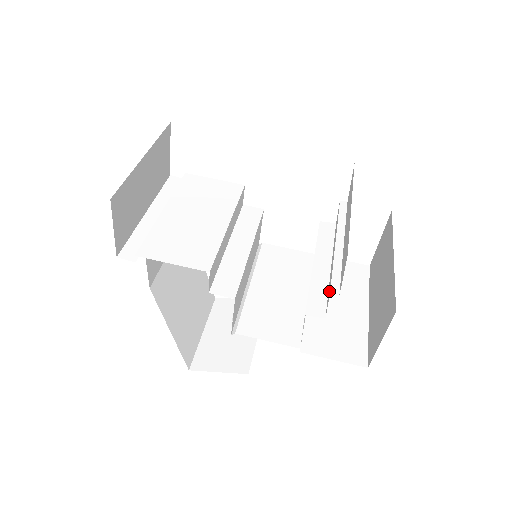
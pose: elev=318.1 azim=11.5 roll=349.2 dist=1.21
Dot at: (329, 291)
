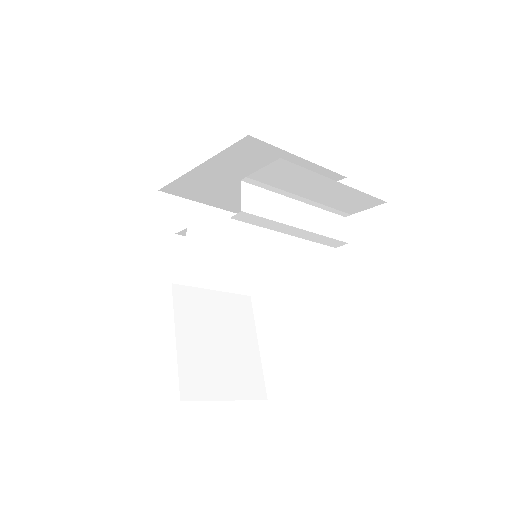
Dot at: (257, 196)
